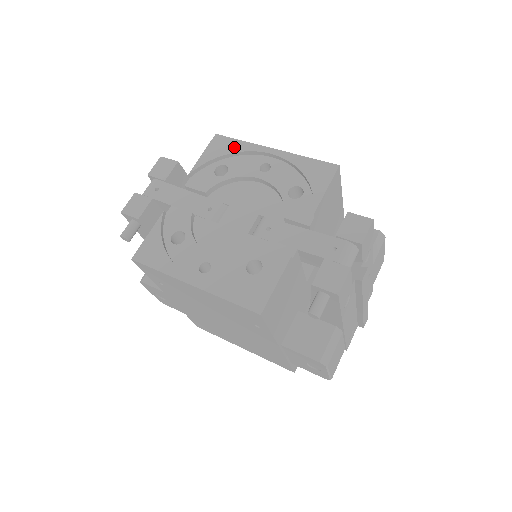
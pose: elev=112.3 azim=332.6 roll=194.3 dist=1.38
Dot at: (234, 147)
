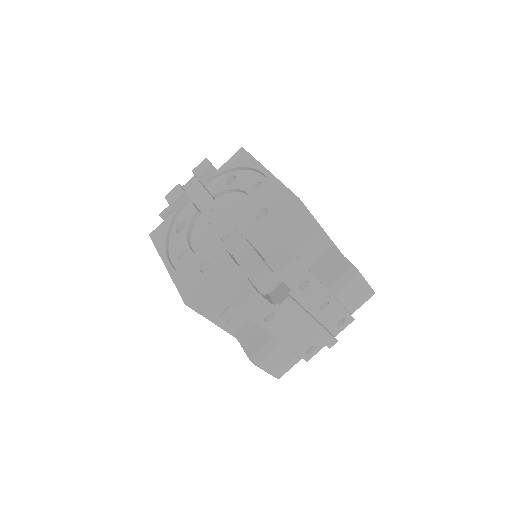
Dot at: (246, 162)
